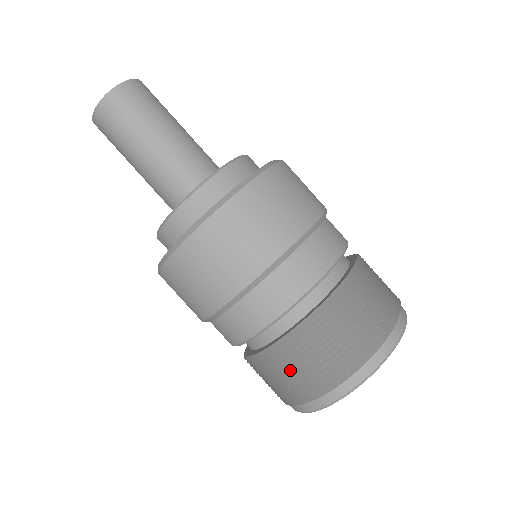
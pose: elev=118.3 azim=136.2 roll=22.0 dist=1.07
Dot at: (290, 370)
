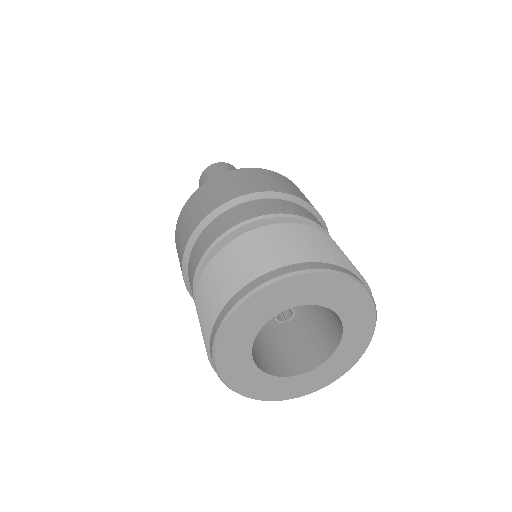
Dot at: (207, 294)
